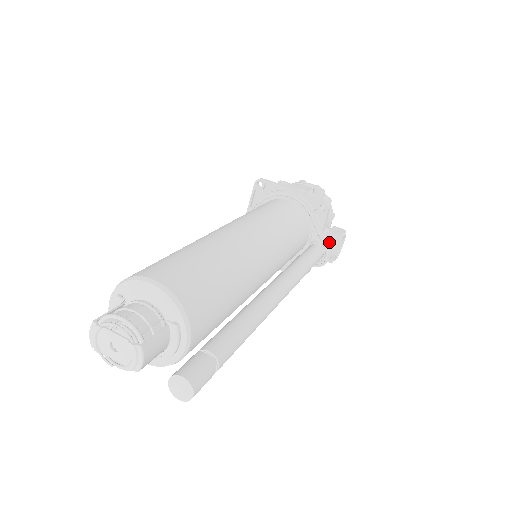
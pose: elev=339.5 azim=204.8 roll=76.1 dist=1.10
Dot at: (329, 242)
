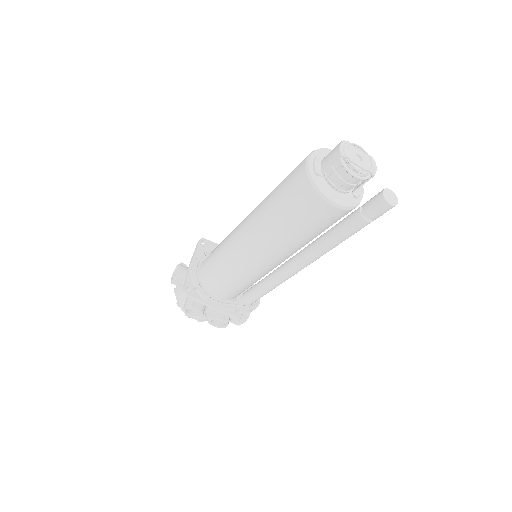
Dot at: occluded
